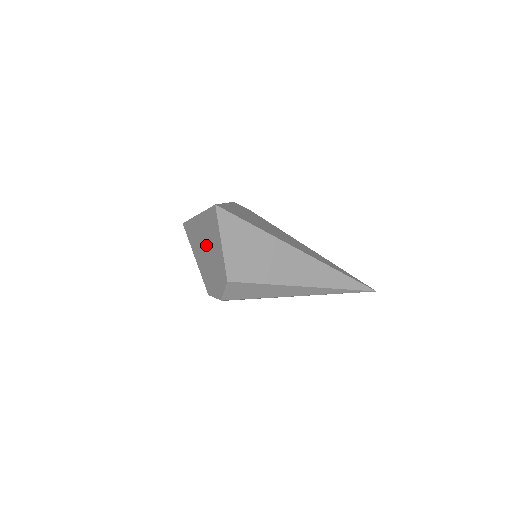
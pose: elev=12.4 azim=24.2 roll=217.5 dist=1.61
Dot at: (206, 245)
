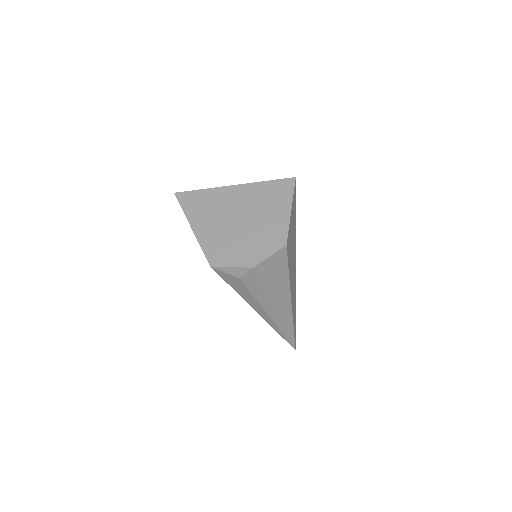
Dot at: (243, 212)
